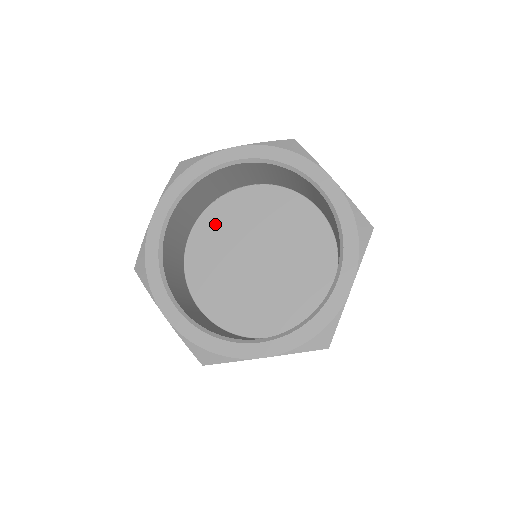
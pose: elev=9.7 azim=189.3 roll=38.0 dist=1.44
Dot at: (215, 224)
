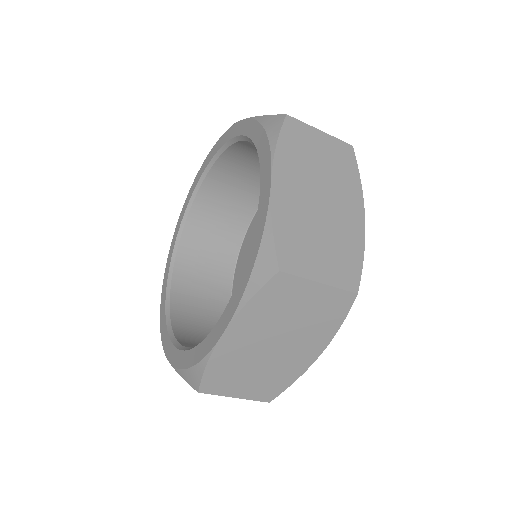
Dot at: occluded
